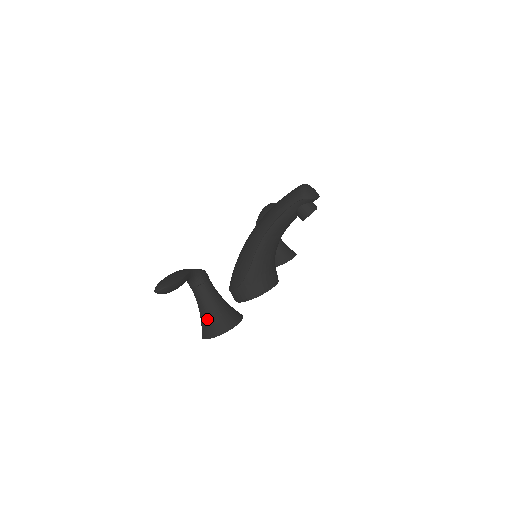
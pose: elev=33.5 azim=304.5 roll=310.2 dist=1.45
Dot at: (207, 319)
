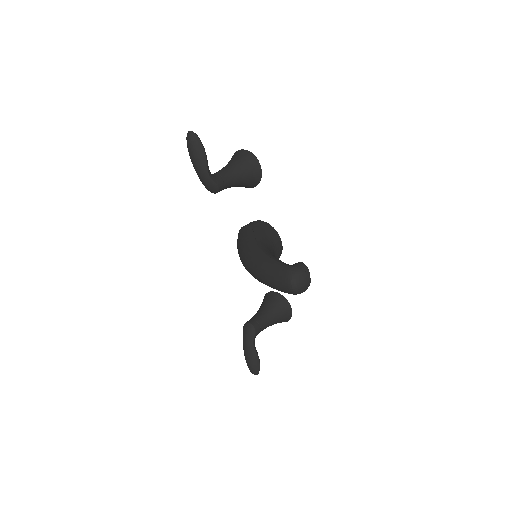
Dot at: occluded
